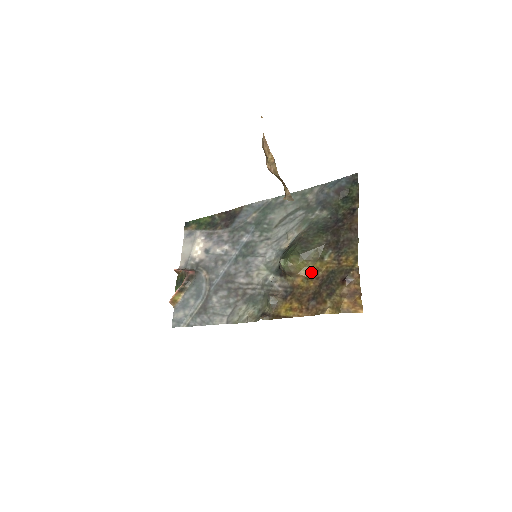
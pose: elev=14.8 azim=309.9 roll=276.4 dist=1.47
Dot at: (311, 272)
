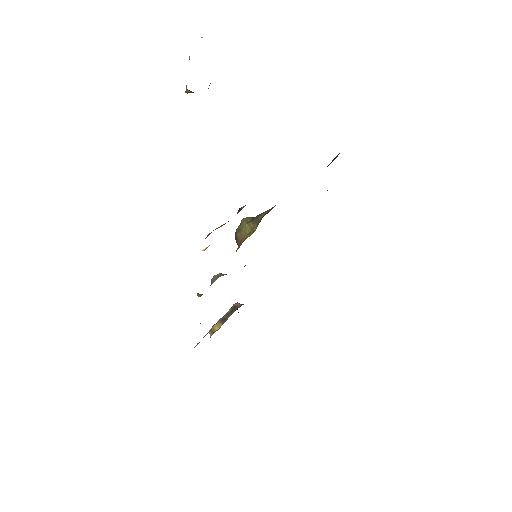
Dot at: (250, 235)
